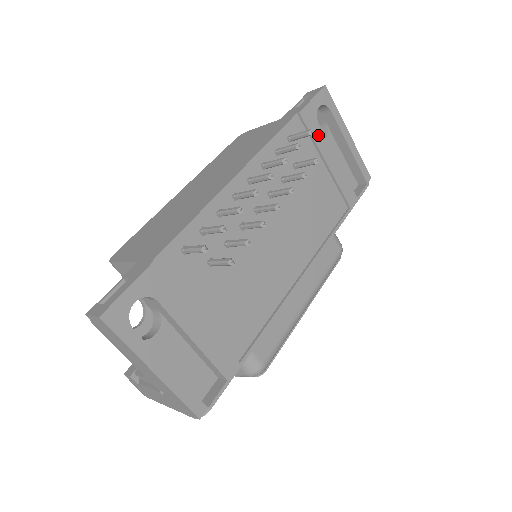
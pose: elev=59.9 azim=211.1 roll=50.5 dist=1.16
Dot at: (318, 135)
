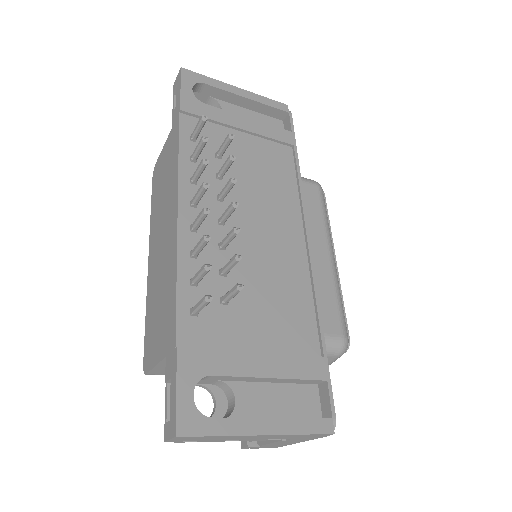
Dot at: (213, 113)
